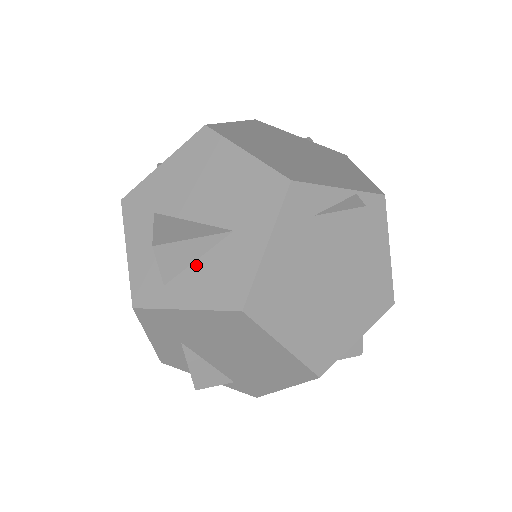
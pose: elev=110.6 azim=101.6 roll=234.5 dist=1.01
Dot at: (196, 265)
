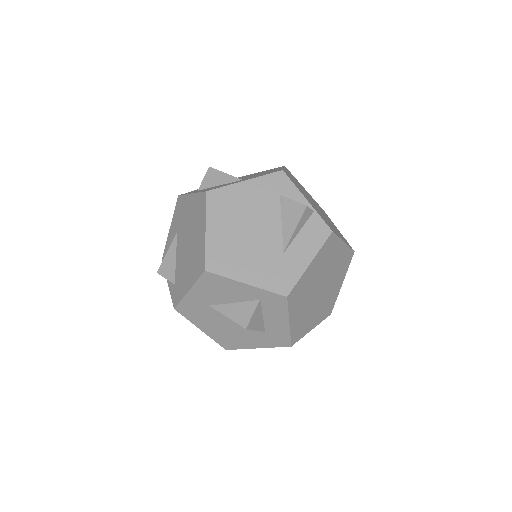
Dot at: (216, 186)
